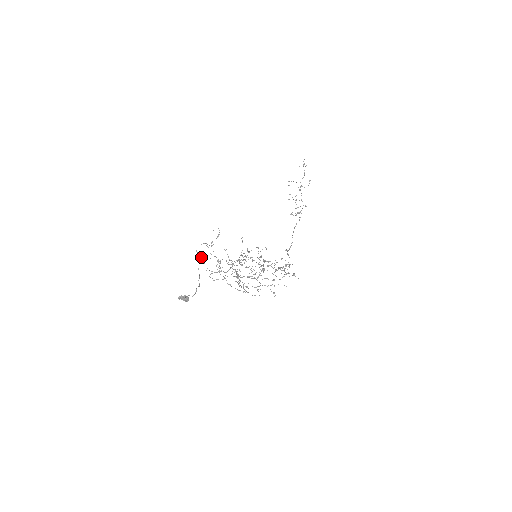
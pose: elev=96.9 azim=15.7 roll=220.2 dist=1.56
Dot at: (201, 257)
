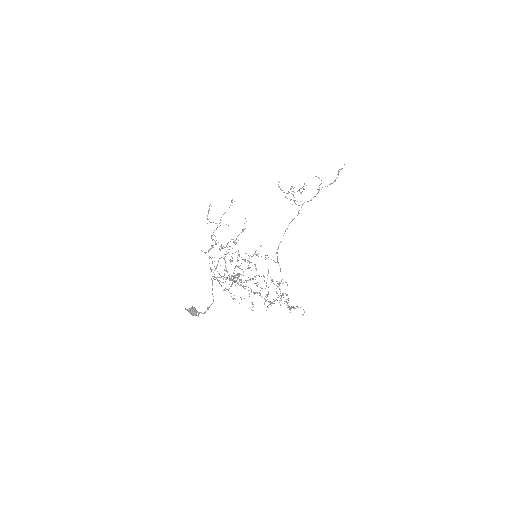
Dot at: occluded
